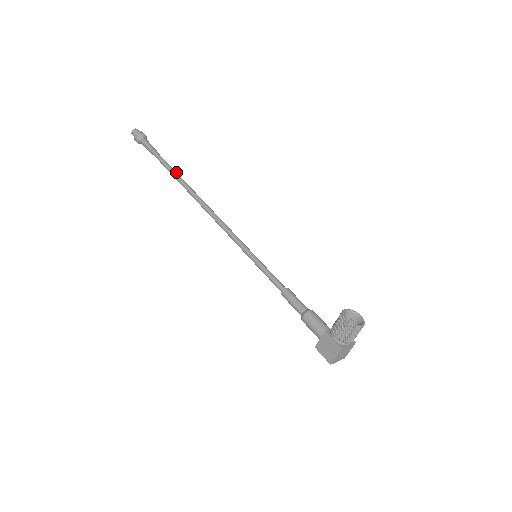
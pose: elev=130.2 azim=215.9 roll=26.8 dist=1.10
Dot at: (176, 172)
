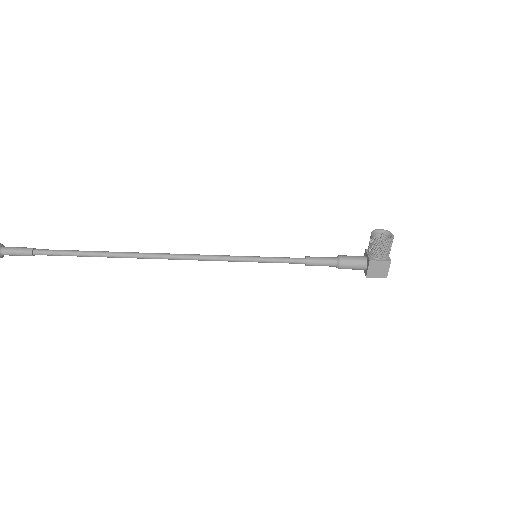
Dot at: (89, 251)
